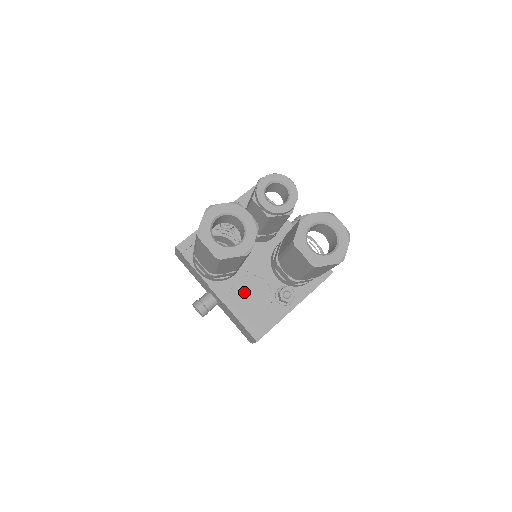
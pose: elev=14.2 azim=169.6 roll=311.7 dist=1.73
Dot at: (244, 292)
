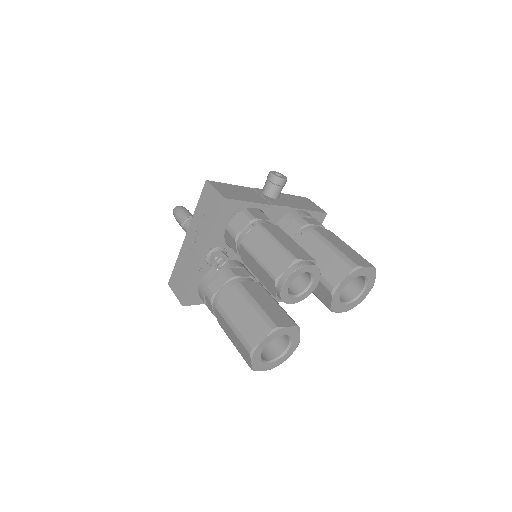
Dot at: occluded
